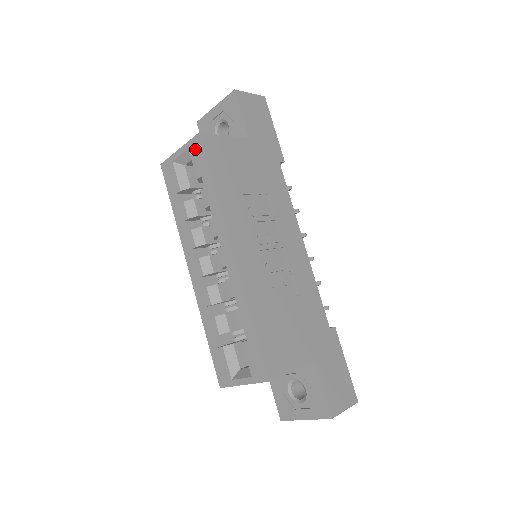
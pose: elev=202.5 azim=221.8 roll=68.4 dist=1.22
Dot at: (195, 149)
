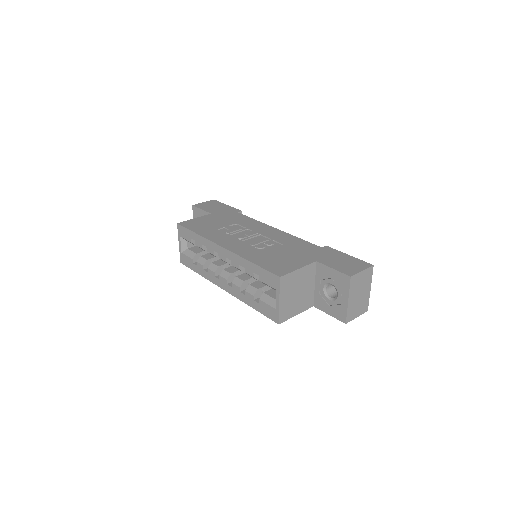
Dot at: (181, 232)
